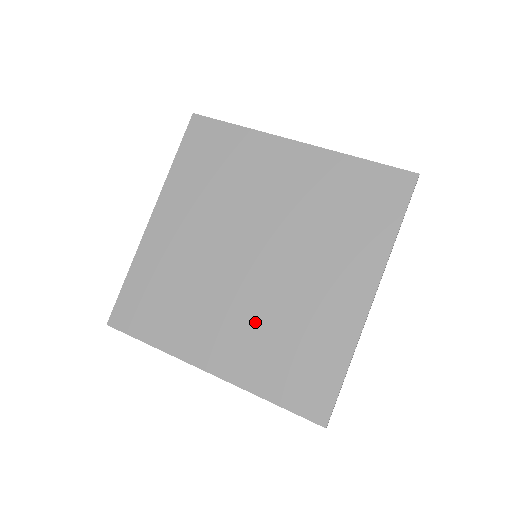
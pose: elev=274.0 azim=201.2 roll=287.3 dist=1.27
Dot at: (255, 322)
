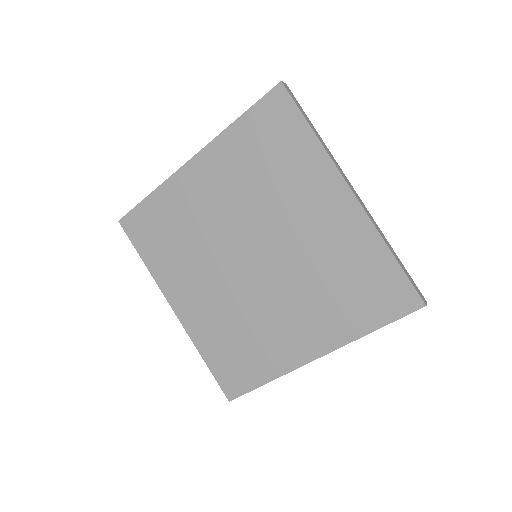
Dot at: (305, 296)
